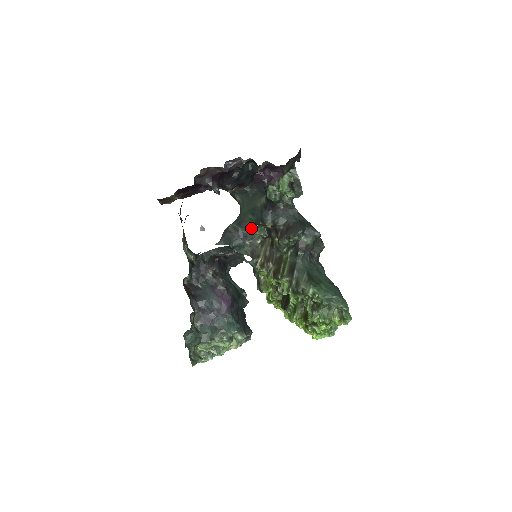
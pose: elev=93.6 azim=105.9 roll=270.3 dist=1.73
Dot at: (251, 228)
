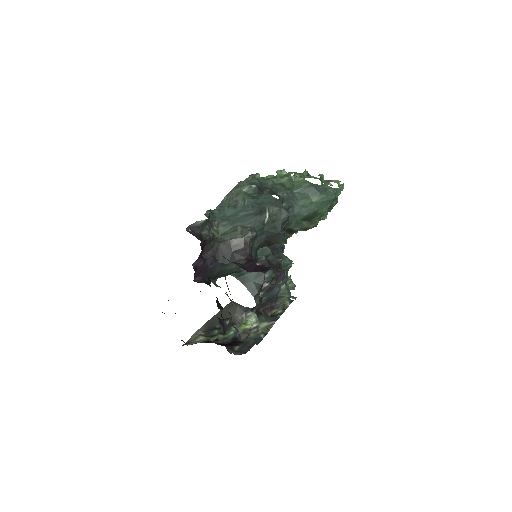
Dot at: occluded
